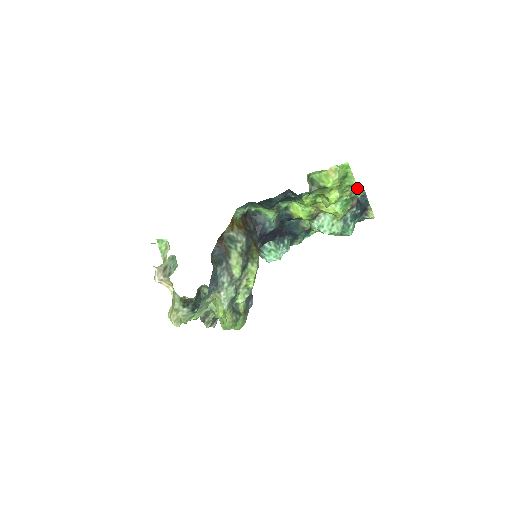
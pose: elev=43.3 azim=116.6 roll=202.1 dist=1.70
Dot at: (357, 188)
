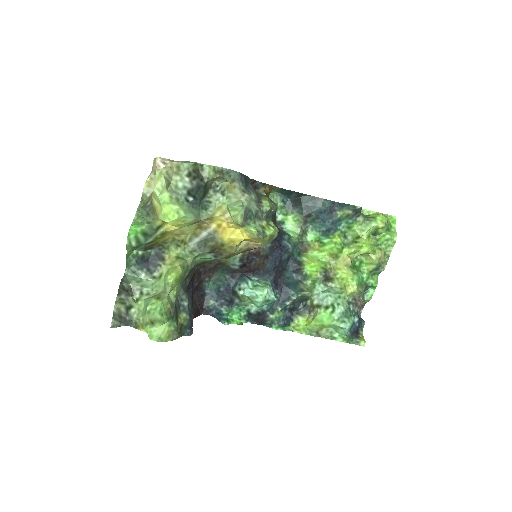
Dot at: (385, 262)
